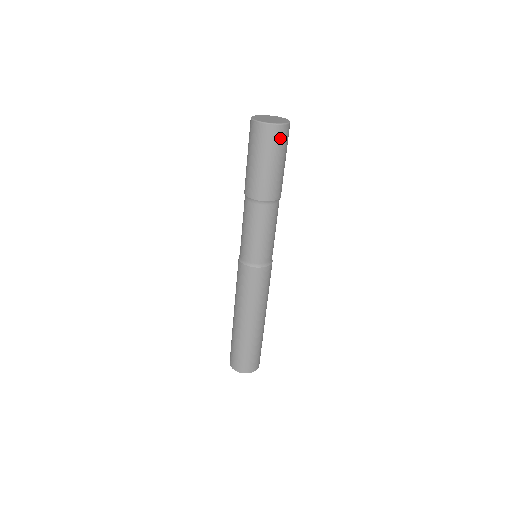
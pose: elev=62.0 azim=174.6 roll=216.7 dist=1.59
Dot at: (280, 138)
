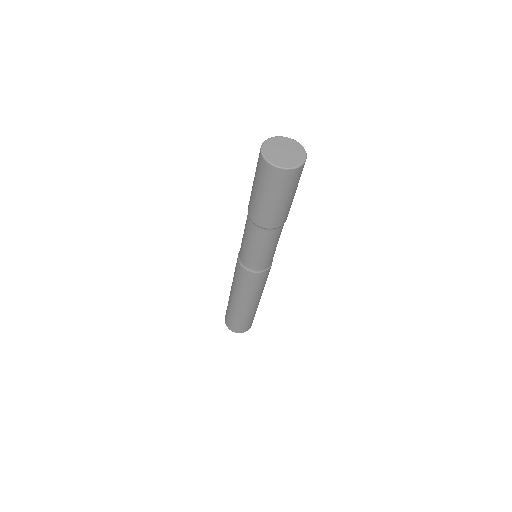
Dot at: (297, 177)
